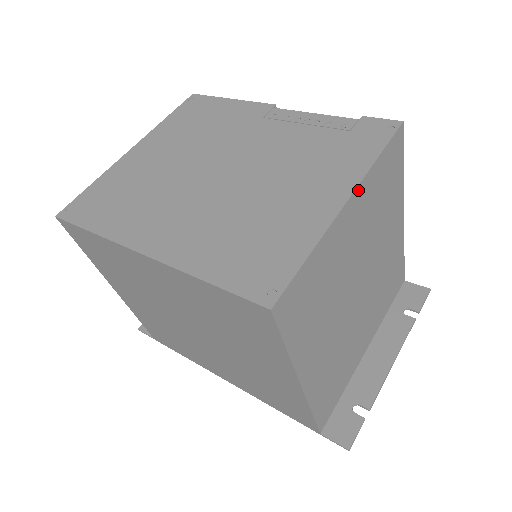
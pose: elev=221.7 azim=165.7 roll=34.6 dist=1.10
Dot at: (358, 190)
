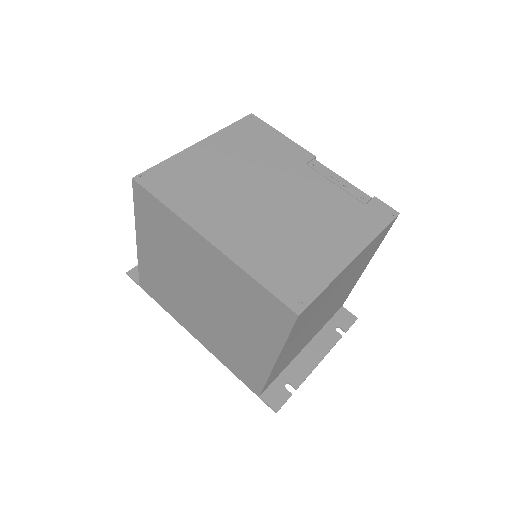
Dot at: (362, 252)
